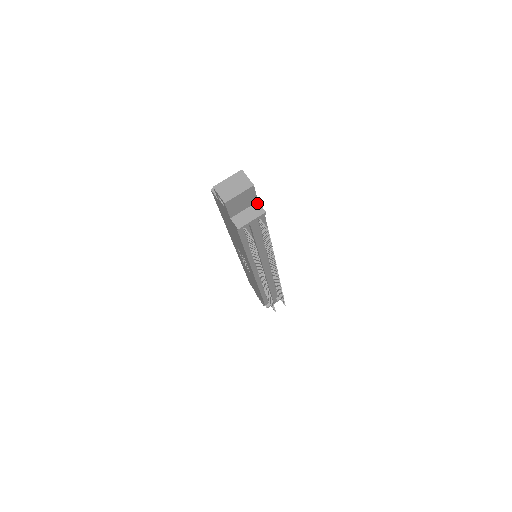
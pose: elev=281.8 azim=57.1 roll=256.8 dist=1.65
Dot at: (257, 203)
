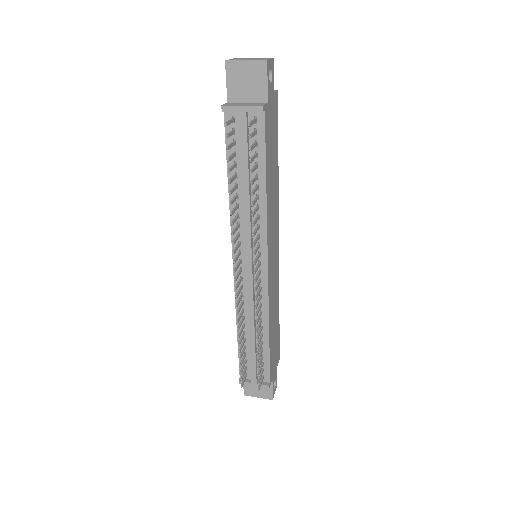
Dot at: (265, 103)
